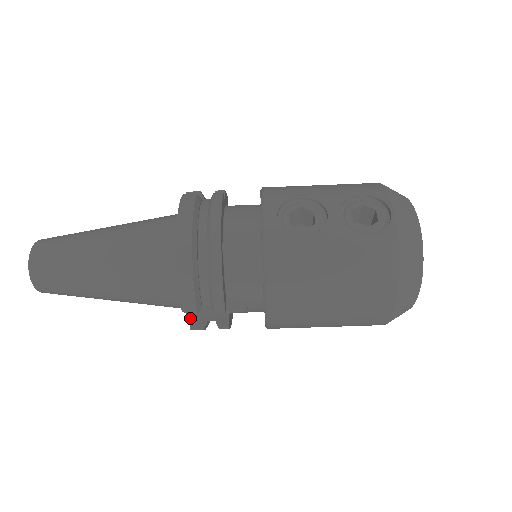
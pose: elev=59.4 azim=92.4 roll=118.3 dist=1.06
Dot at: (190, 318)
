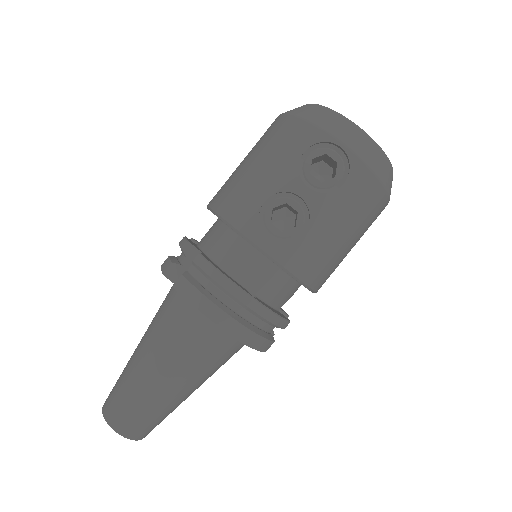
Dot at: occluded
